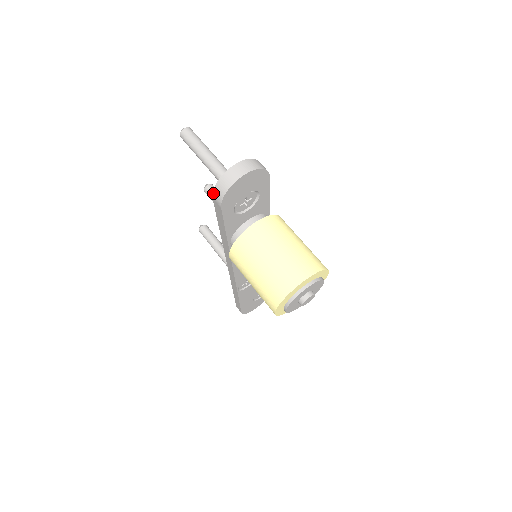
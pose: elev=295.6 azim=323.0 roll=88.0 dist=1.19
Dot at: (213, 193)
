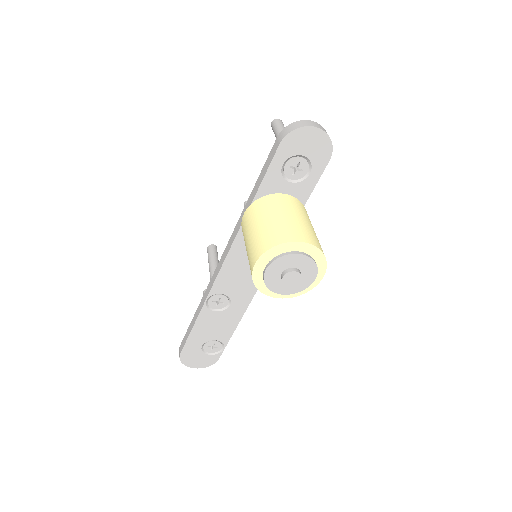
Dot at: (281, 131)
